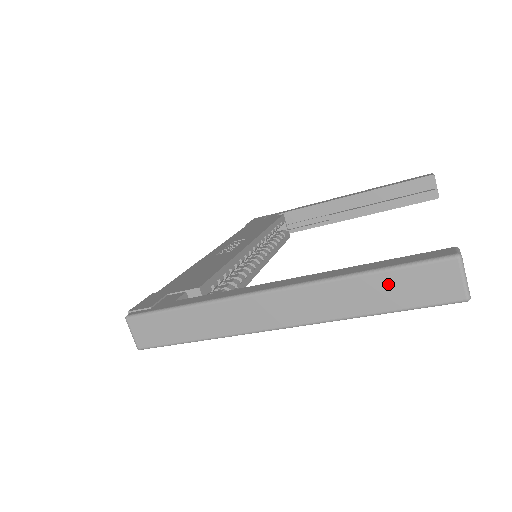
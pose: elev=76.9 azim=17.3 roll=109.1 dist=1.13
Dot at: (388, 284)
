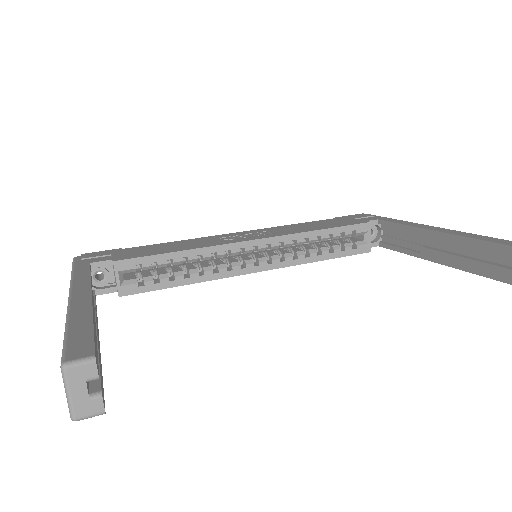
Dot at: occluded
